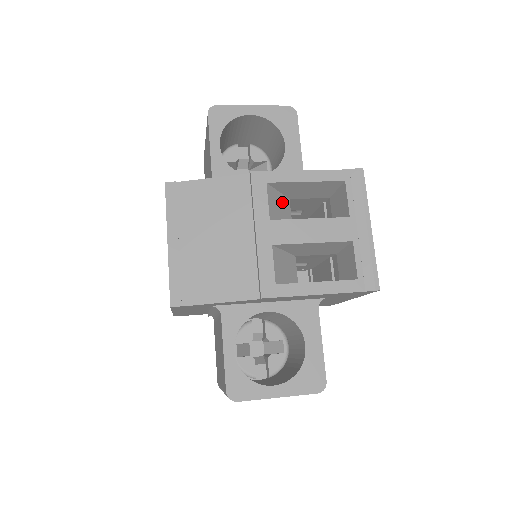
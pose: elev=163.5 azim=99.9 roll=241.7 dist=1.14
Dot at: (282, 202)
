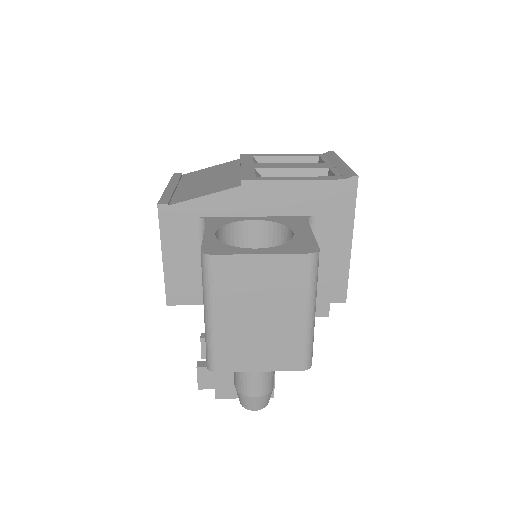
Dot at: occluded
